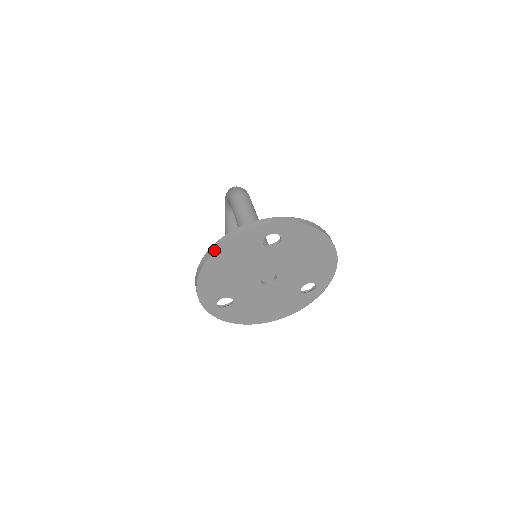
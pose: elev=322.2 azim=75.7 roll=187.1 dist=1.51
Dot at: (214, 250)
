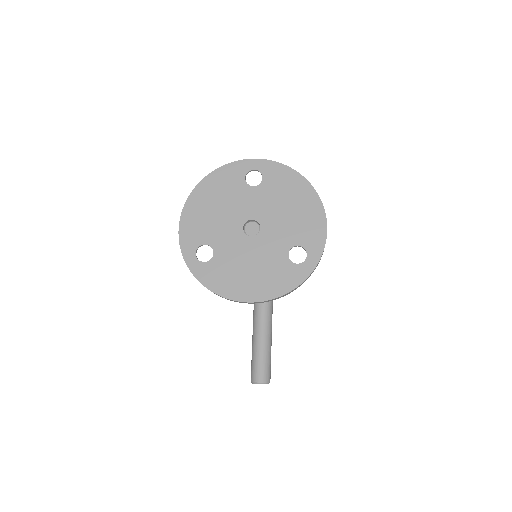
Dot at: (201, 180)
